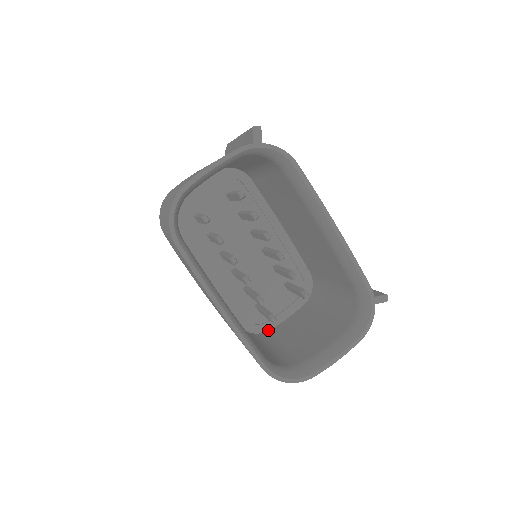
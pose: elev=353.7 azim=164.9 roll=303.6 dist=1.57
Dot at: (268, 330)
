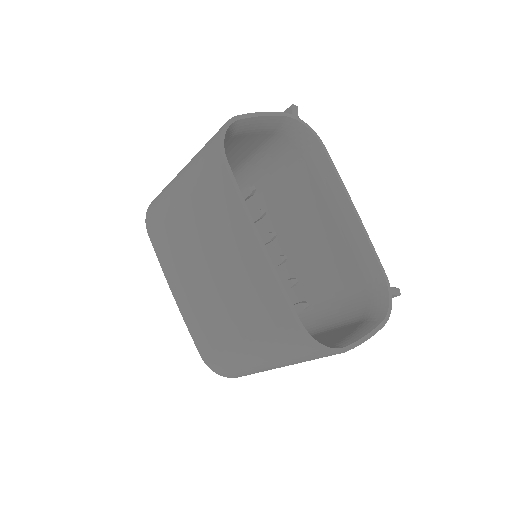
Dot at: occluded
